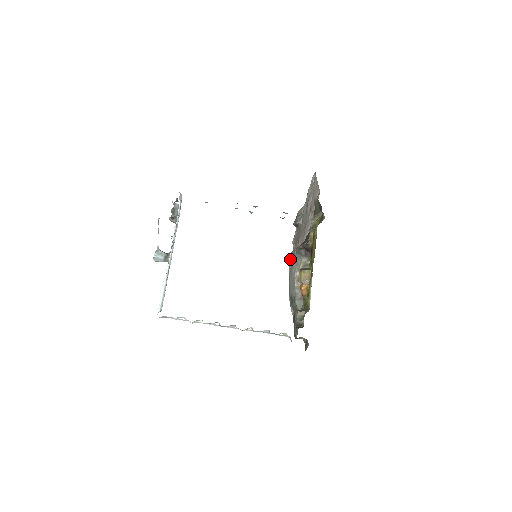
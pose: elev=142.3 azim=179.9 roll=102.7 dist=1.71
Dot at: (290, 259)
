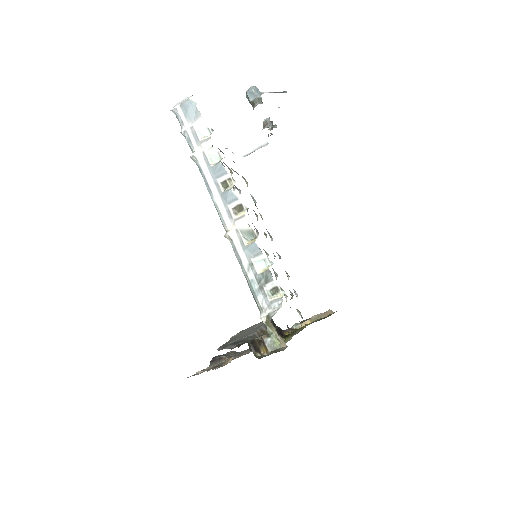
Dot at: occluded
